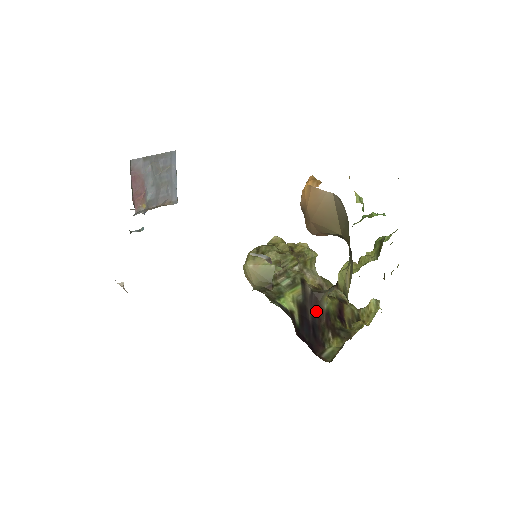
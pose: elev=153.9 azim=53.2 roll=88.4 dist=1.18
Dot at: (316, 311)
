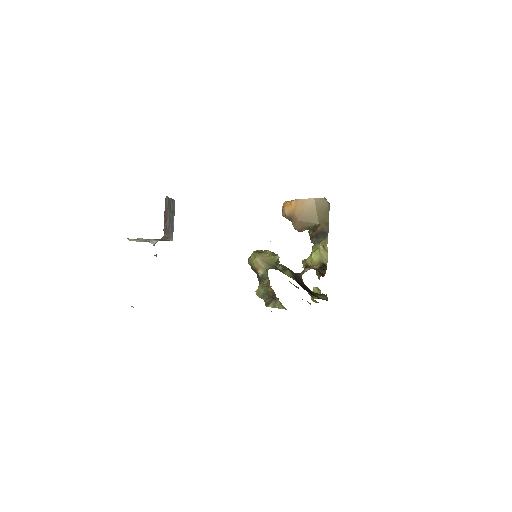
Dot at: (302, 282)
